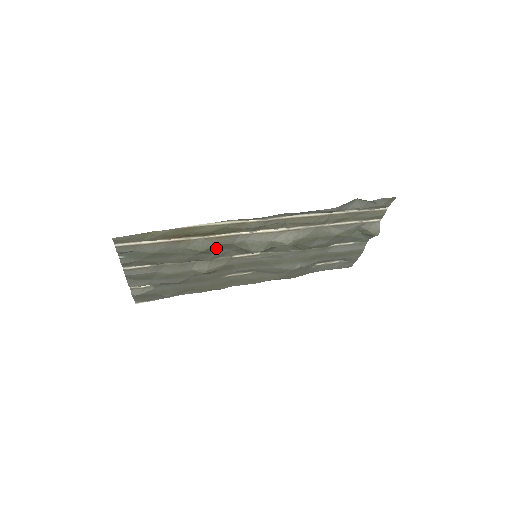
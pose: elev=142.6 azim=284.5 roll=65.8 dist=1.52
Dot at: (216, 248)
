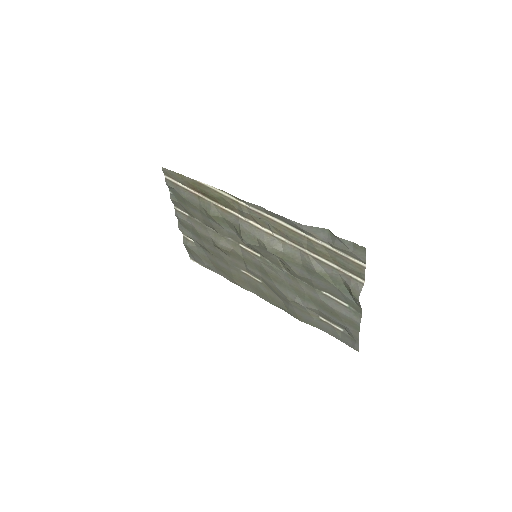
Dot at: (223, 221)
